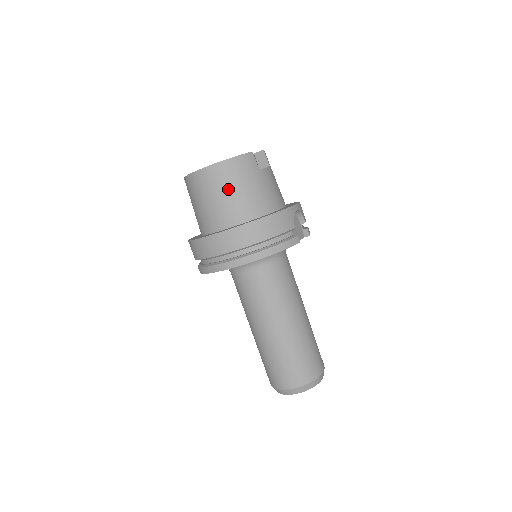
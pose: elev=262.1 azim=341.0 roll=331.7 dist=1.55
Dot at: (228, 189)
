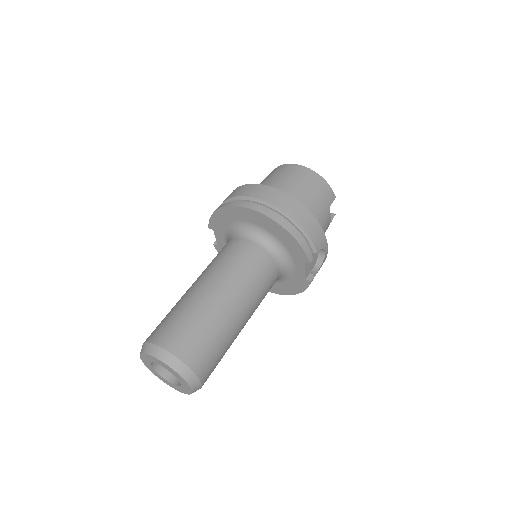
Dot at: (305, 186)
